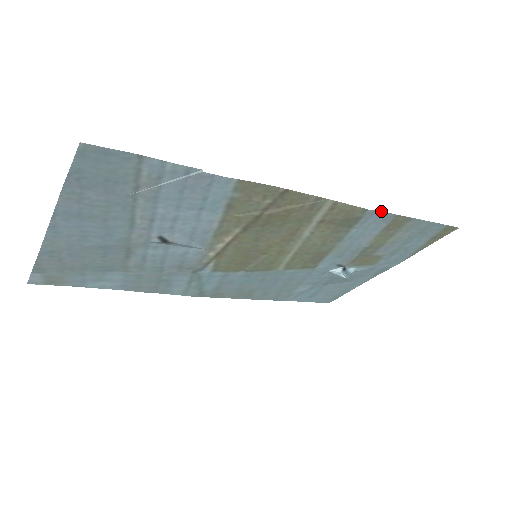
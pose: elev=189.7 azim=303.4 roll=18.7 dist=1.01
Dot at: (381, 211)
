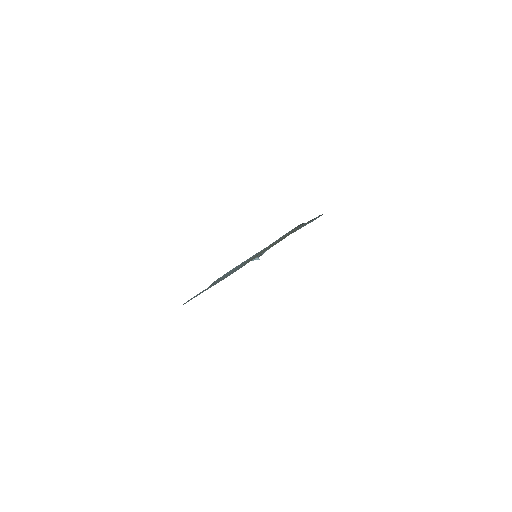
Dot at: occluded
